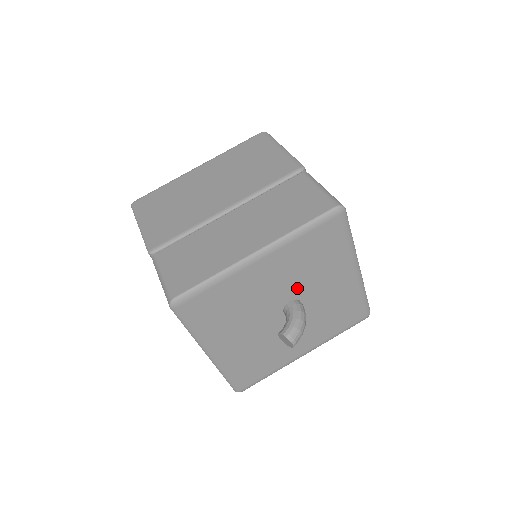
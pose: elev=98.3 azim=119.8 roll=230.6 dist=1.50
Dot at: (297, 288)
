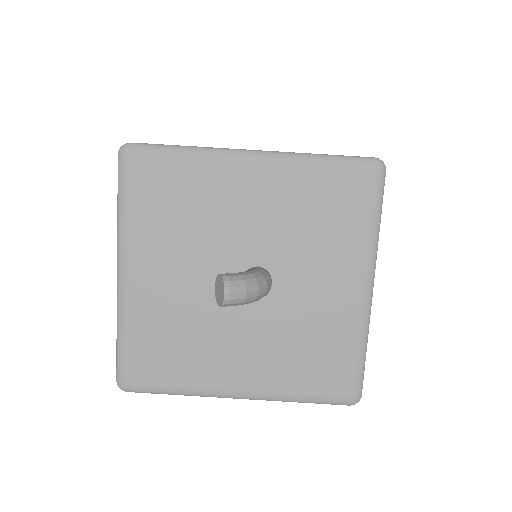
Dot at: (277, 251)
